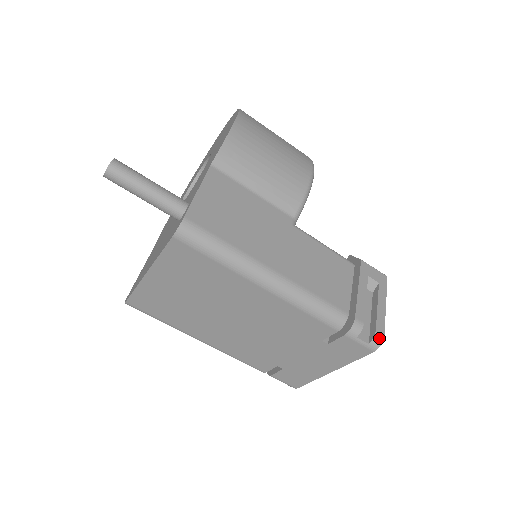
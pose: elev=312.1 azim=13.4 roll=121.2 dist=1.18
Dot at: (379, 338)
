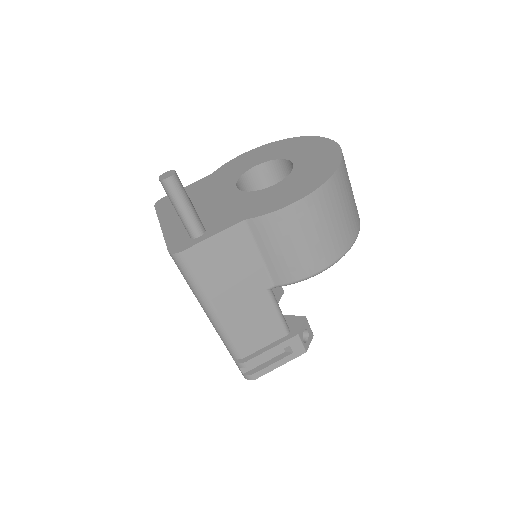
Dot at: (251, 378)
